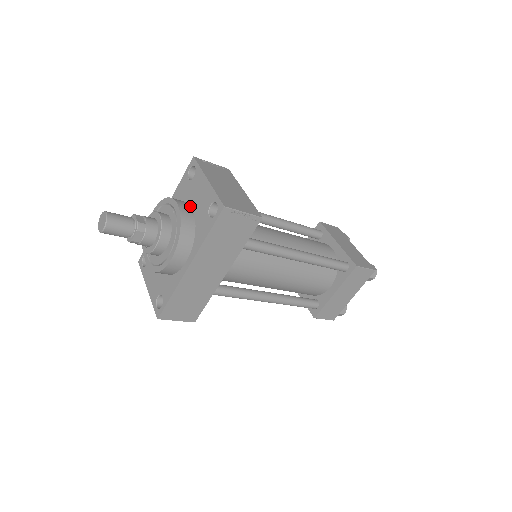
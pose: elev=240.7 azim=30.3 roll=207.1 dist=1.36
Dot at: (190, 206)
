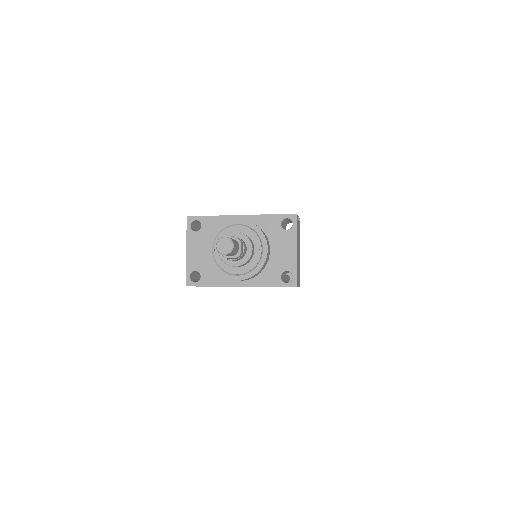
Dot at: (270, 248)
